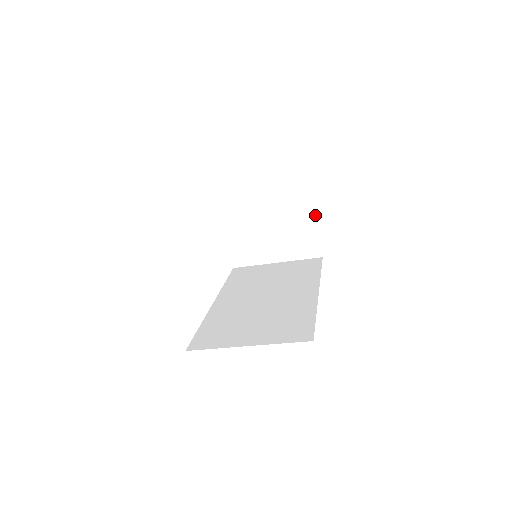
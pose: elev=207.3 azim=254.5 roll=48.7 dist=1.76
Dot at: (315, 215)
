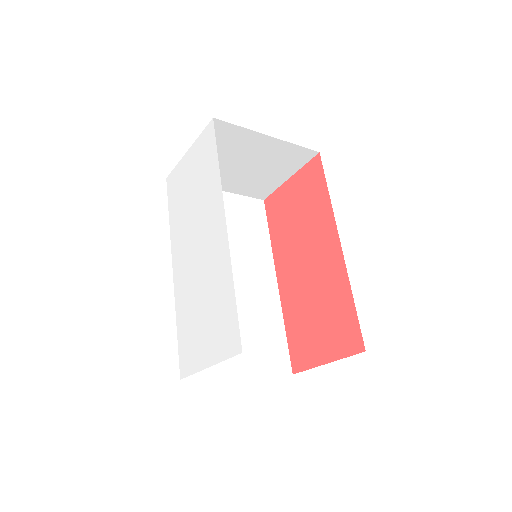
Dot at: (293, 174)
